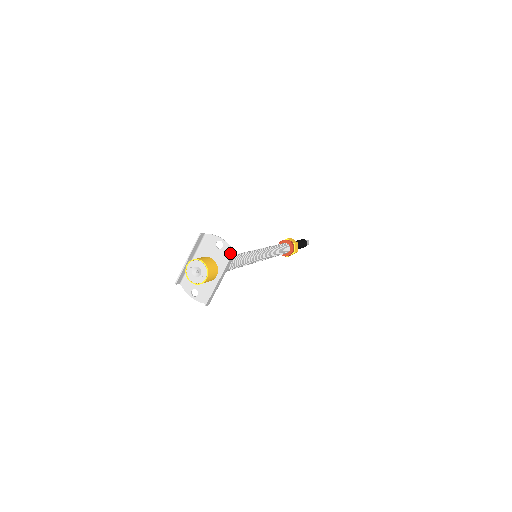
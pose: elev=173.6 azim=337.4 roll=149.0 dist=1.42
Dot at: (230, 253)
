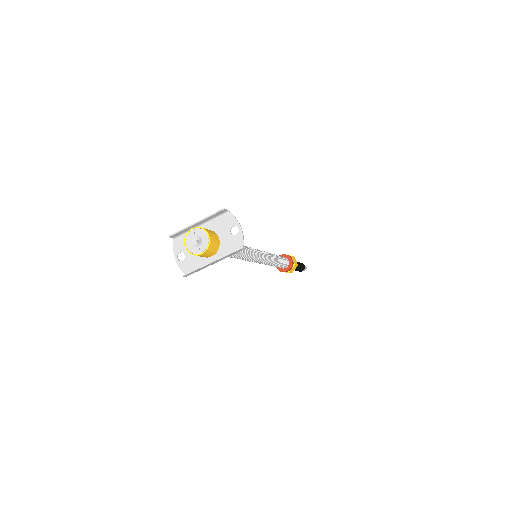
Dot at: (239, 245)
